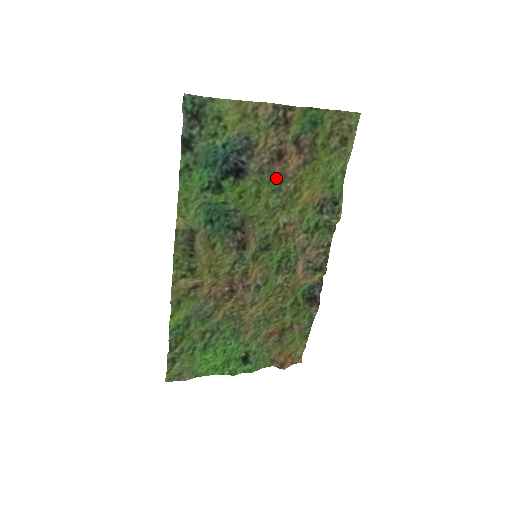
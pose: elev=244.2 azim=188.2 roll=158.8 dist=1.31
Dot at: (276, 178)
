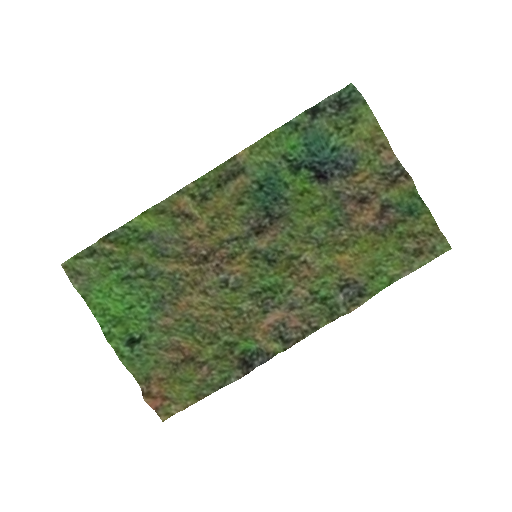
Dot at: (341, 214)
